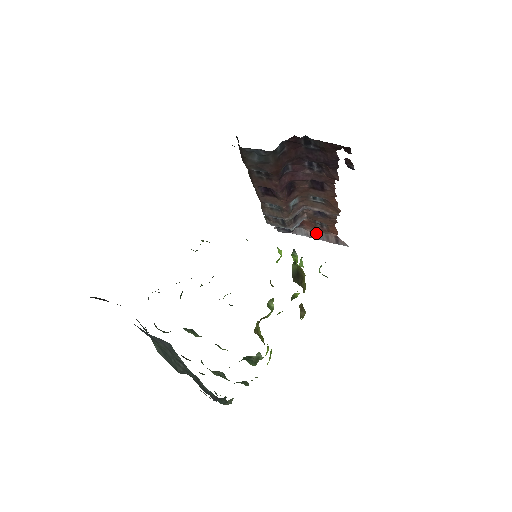
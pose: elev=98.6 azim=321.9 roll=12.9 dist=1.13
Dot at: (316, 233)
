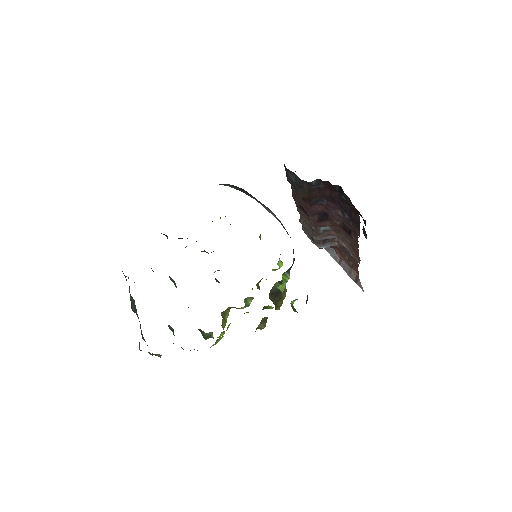
Dot at: (343, 262)
